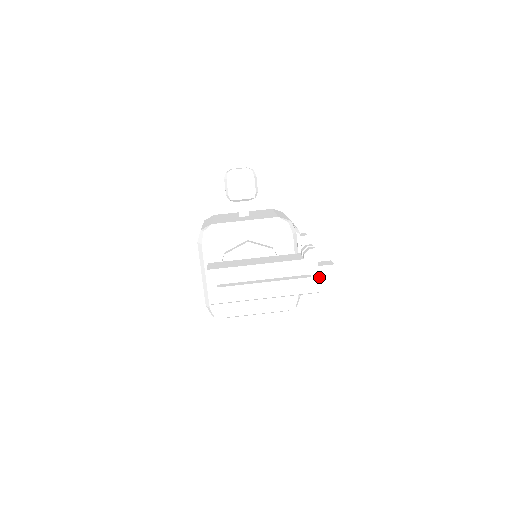
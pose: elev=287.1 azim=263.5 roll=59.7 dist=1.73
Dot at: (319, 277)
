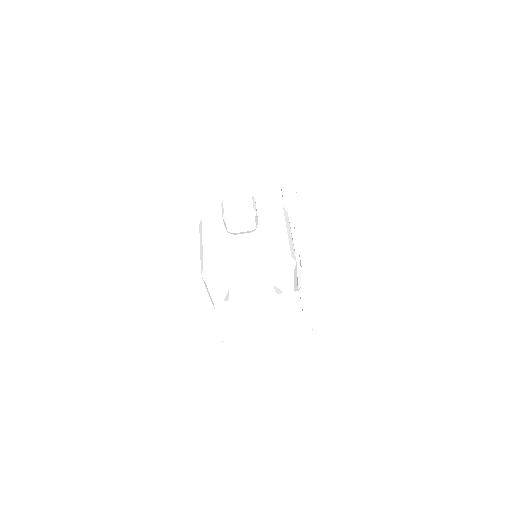
Dot at: (315, 319)
